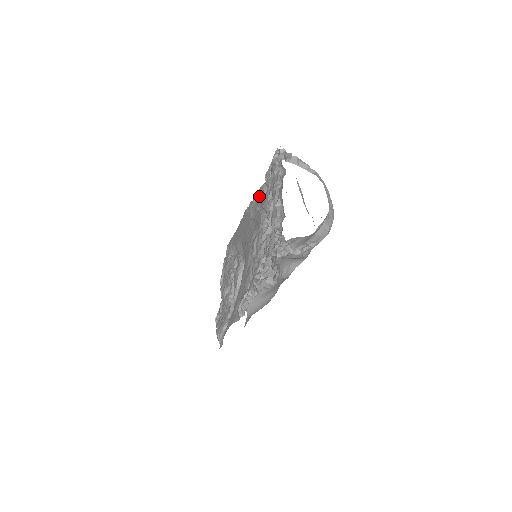
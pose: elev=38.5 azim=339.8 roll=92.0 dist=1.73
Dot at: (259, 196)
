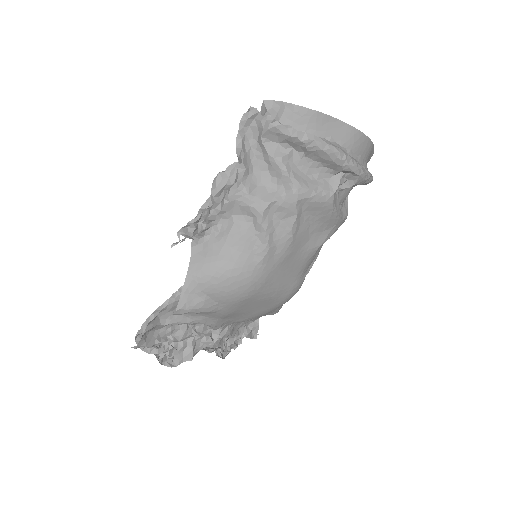
Dot at: occluded
